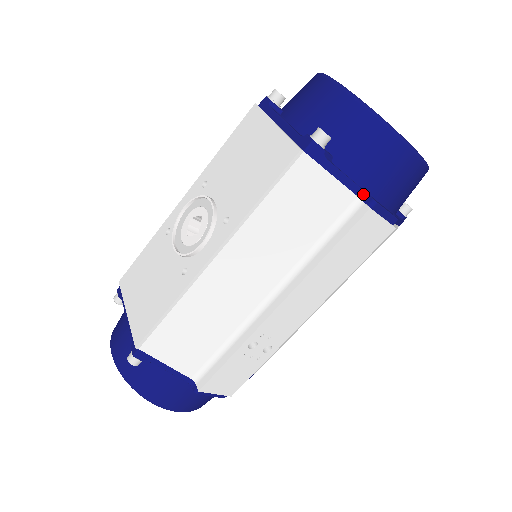
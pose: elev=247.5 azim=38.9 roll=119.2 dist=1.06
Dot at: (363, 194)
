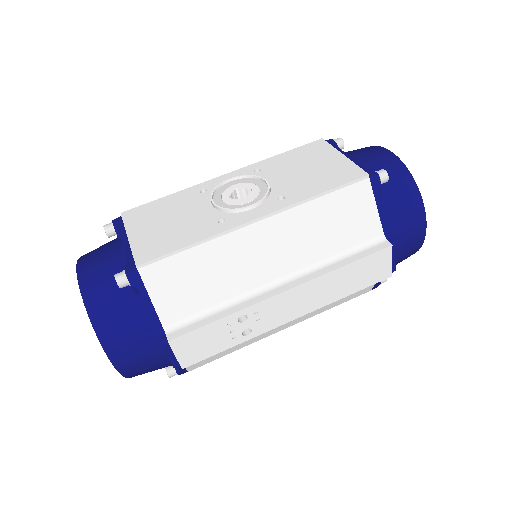
Dot at: (388, 234)
